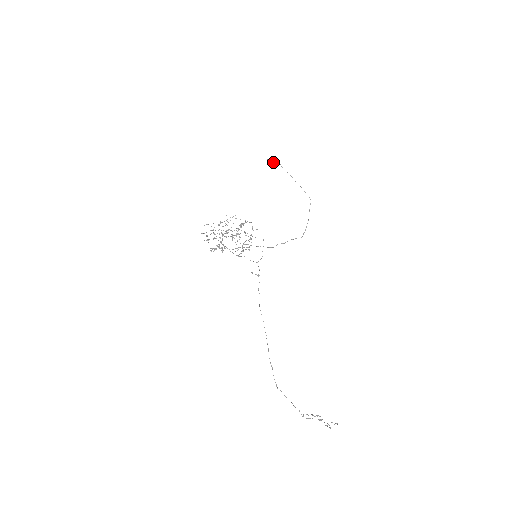
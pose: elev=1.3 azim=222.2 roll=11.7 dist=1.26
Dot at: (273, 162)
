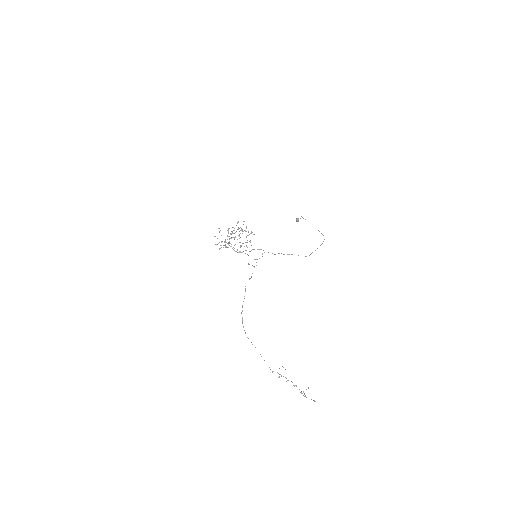
Dot at: occluded
